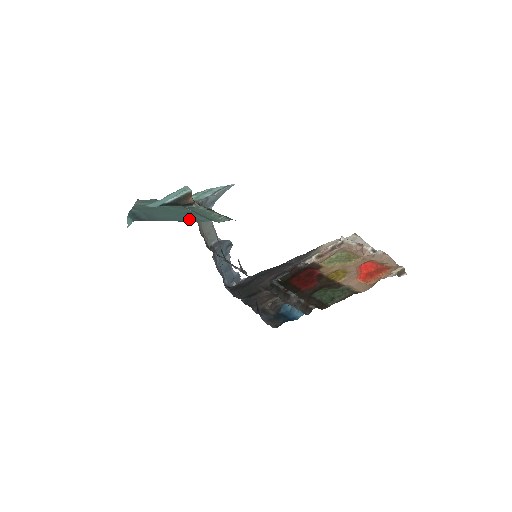
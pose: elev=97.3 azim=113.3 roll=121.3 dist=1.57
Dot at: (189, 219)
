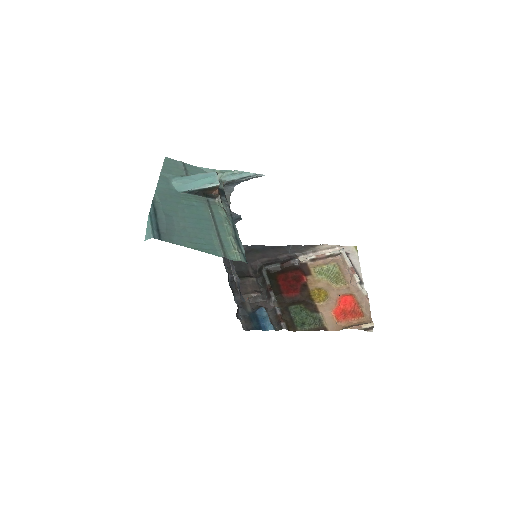
Dot at: (205, 244)
